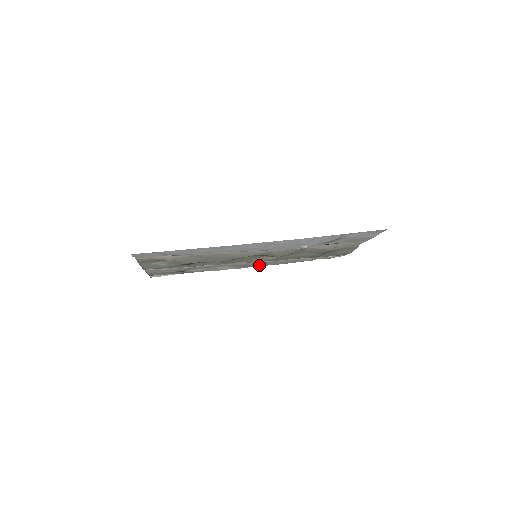
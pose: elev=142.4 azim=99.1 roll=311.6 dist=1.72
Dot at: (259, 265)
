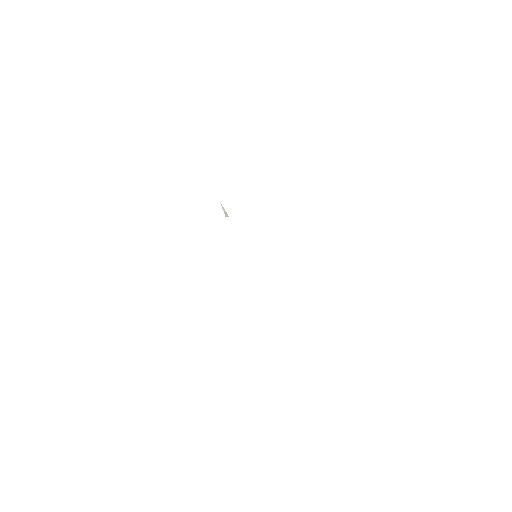
Dot at: occluded
